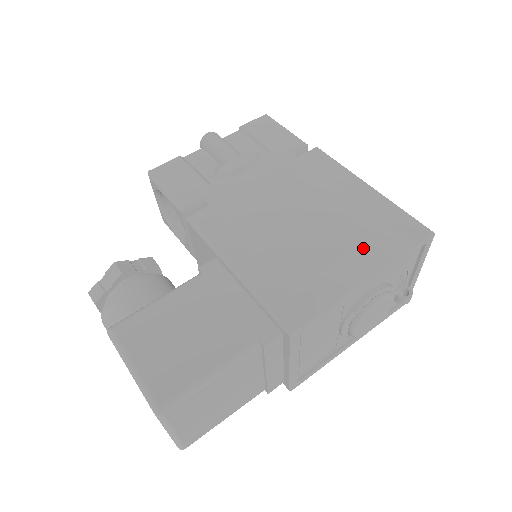
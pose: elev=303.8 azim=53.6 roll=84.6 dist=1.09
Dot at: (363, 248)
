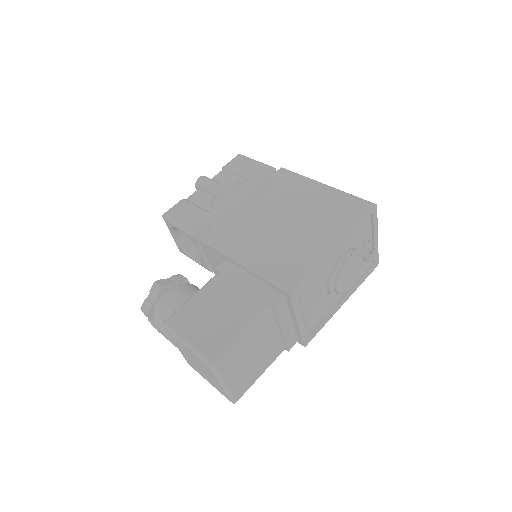
Dot at: (328, 226)
